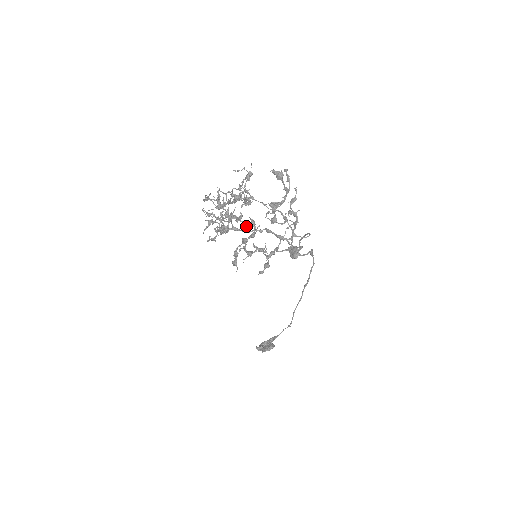
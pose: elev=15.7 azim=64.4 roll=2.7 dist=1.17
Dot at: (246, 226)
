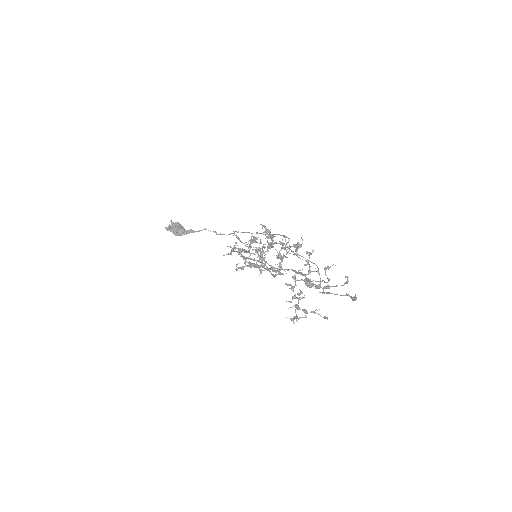
Dot at: (251, 236)
